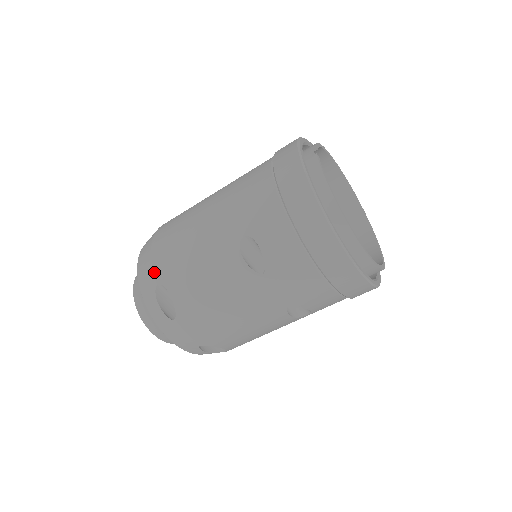
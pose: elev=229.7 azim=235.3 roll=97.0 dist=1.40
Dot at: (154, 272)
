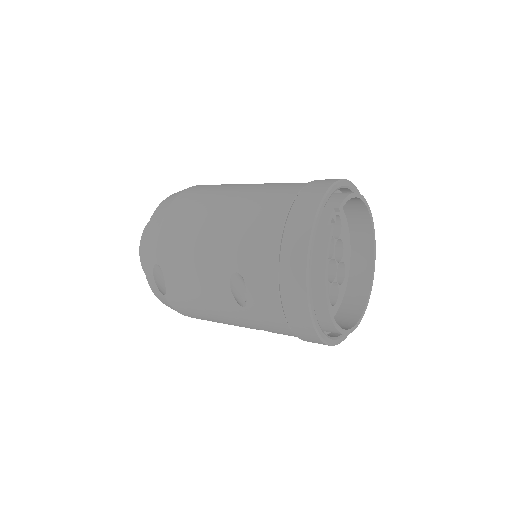
Dot at: (156, 251)
